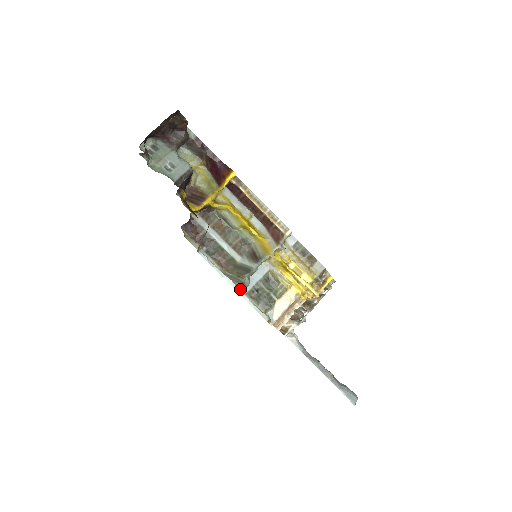
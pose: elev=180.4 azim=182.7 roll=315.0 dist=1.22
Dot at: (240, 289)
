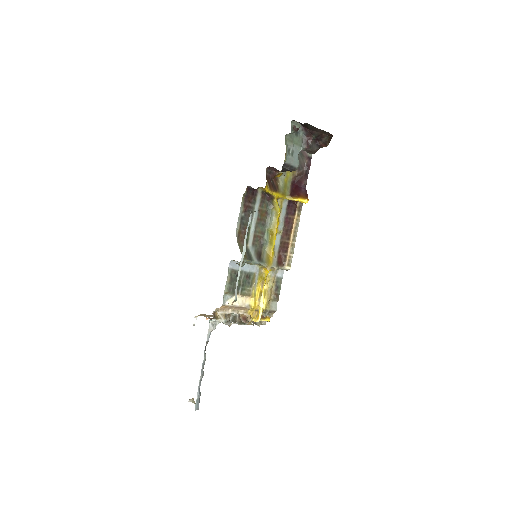
Dot at: occluded
